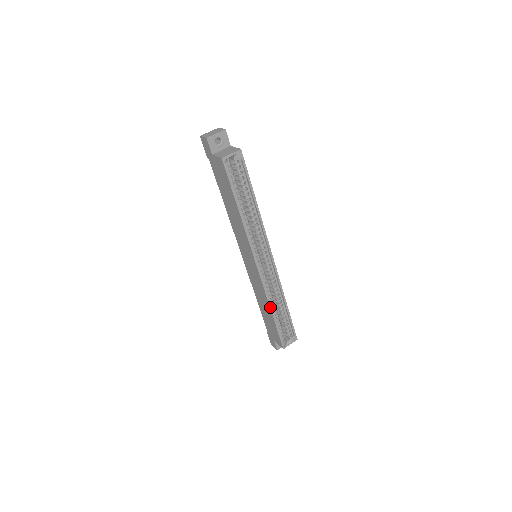
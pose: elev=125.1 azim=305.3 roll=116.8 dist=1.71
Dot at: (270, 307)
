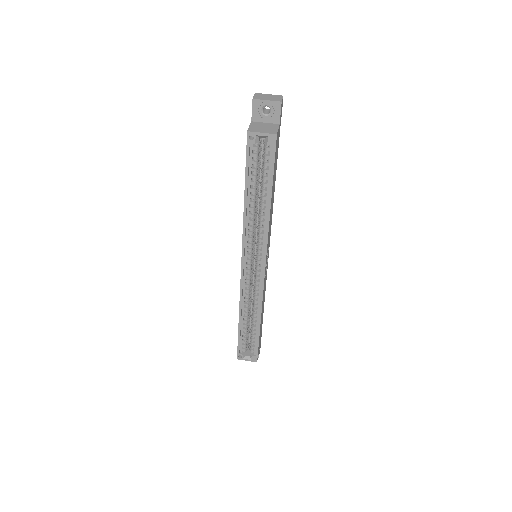
Dot at: (239, 313)
